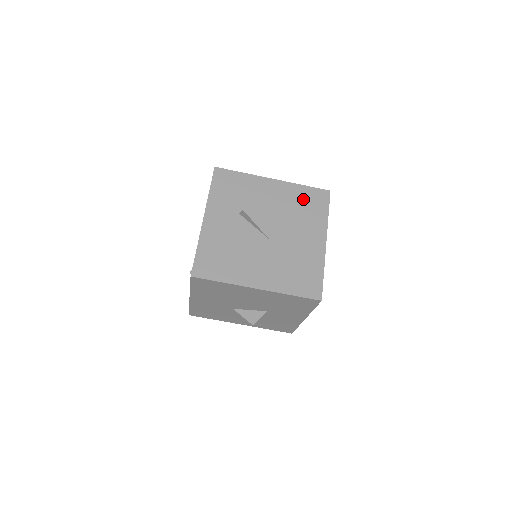
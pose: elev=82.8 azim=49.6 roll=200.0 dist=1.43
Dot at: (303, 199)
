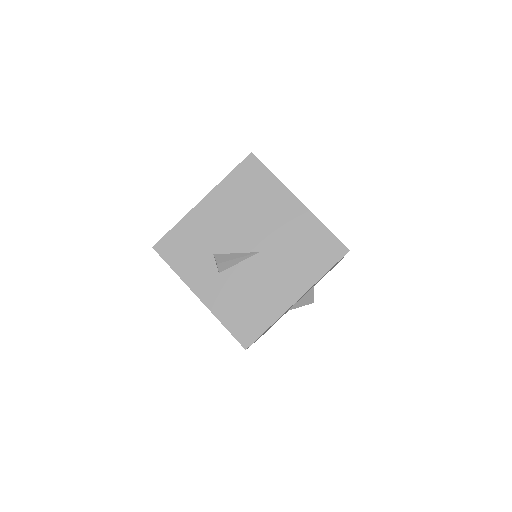
Dot at: (242, 187)
